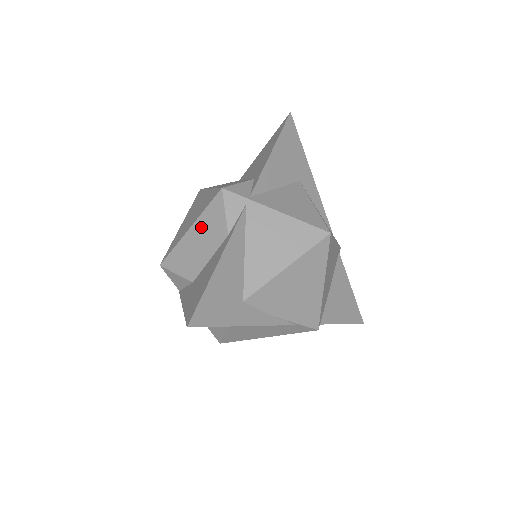
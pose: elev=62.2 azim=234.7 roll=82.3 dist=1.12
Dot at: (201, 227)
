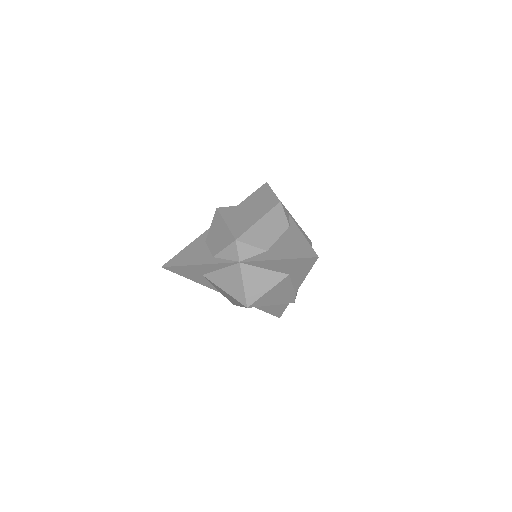
Dot at: (269, 220)
